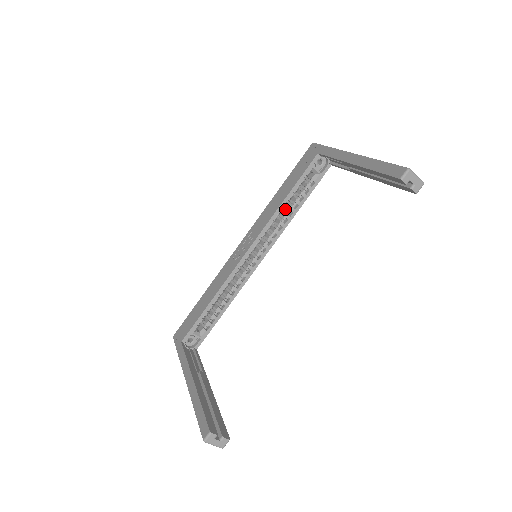
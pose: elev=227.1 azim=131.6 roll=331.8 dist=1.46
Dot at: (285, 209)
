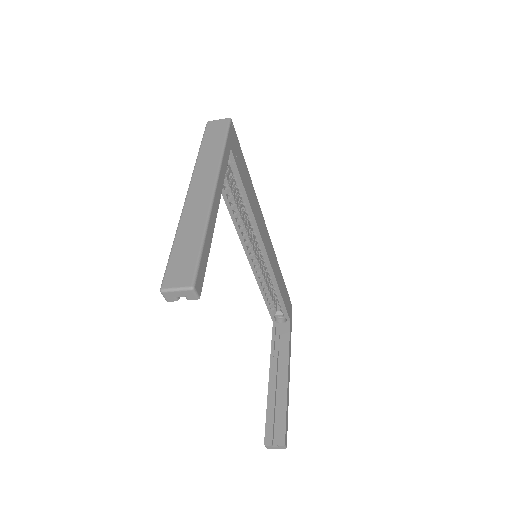
Dot at: occluded
